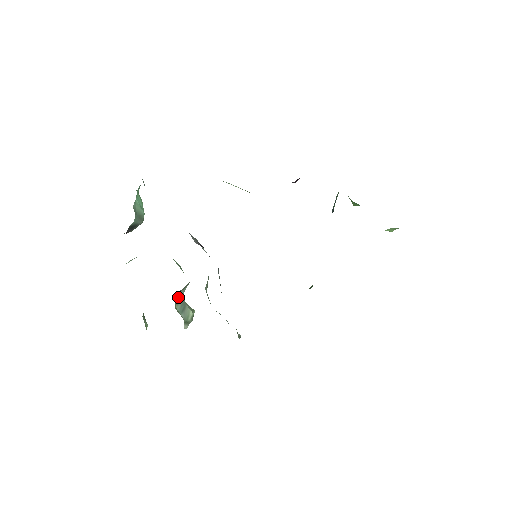
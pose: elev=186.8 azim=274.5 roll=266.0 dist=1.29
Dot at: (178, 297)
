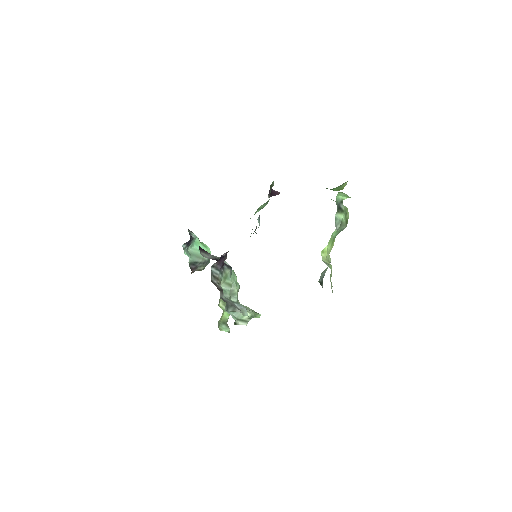
Dot at: occluded
